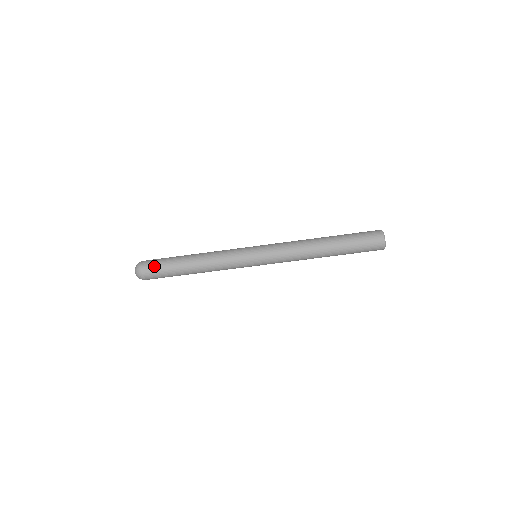
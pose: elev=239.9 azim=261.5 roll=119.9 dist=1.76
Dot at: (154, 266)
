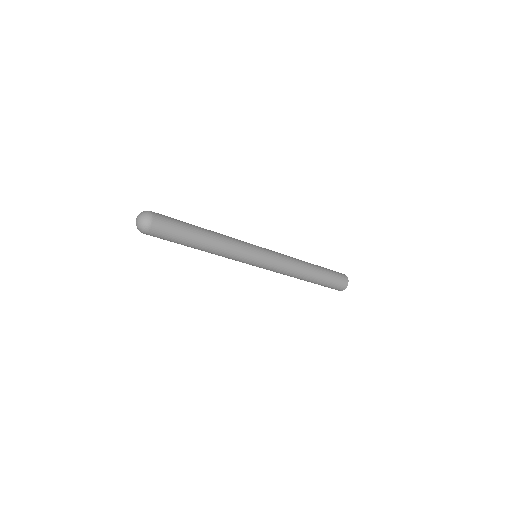
Dot at: (163, 236)
